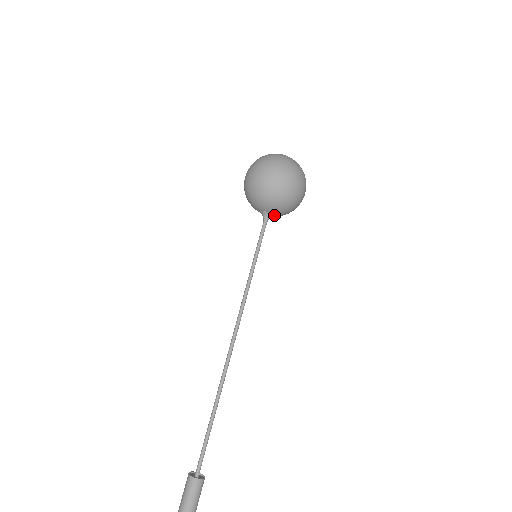
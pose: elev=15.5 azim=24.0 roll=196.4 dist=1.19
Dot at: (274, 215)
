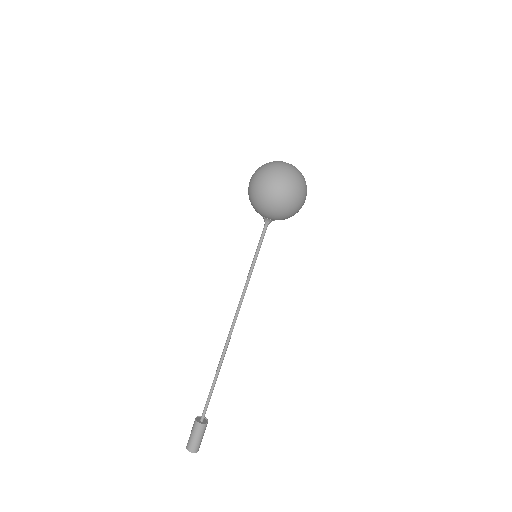
Dot at: occluded
